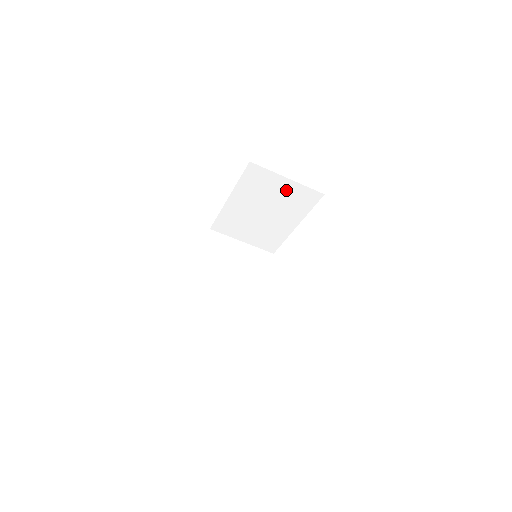
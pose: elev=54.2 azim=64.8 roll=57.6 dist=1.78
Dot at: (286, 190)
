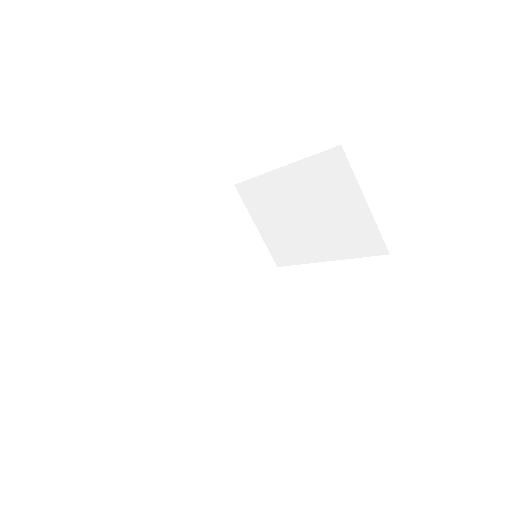
Dot at: (352, 213)
